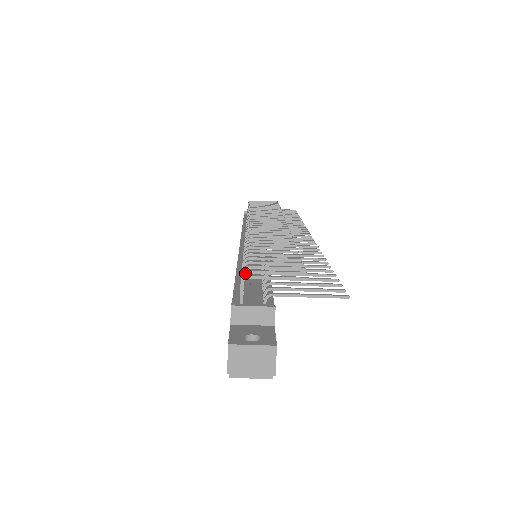
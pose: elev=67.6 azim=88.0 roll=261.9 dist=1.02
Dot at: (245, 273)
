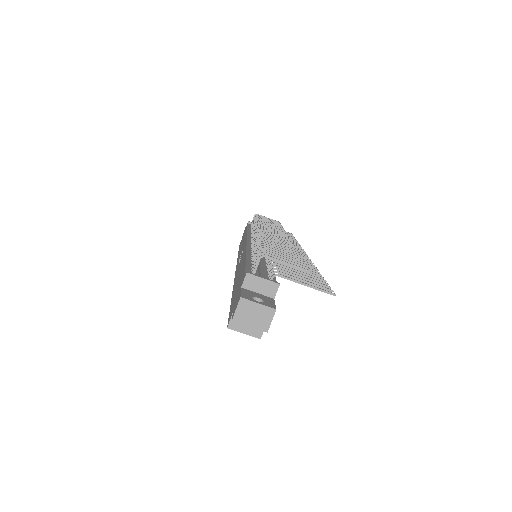
Dot at: (262, 253)
